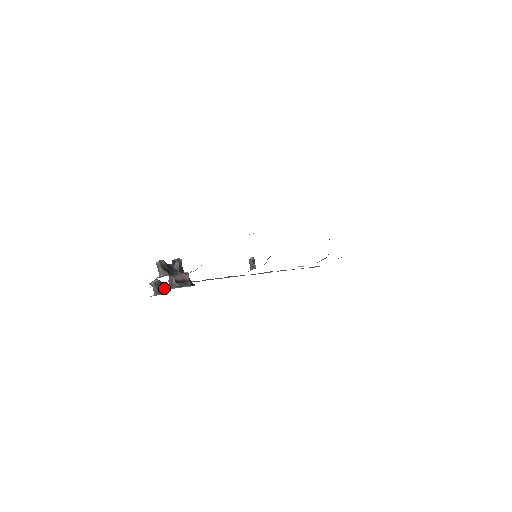
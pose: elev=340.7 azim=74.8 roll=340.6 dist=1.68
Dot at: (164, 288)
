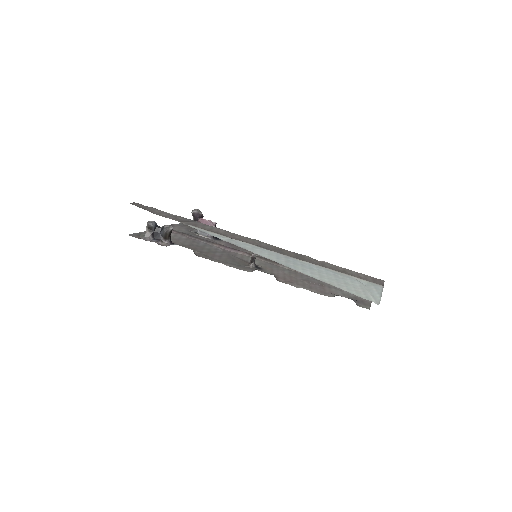
Dot at: occluded
